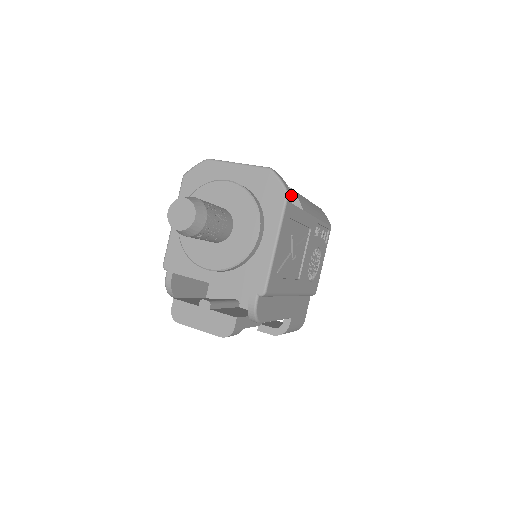
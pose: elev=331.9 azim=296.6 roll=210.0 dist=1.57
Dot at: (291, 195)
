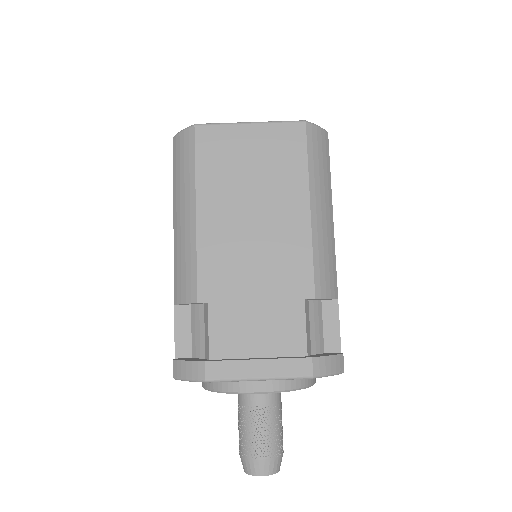
Dot at: (343, 361)
